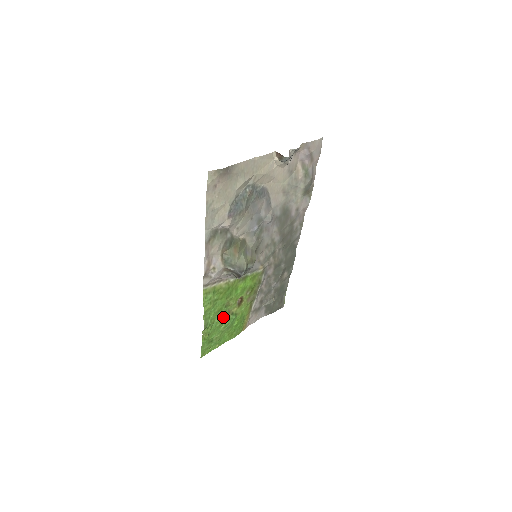
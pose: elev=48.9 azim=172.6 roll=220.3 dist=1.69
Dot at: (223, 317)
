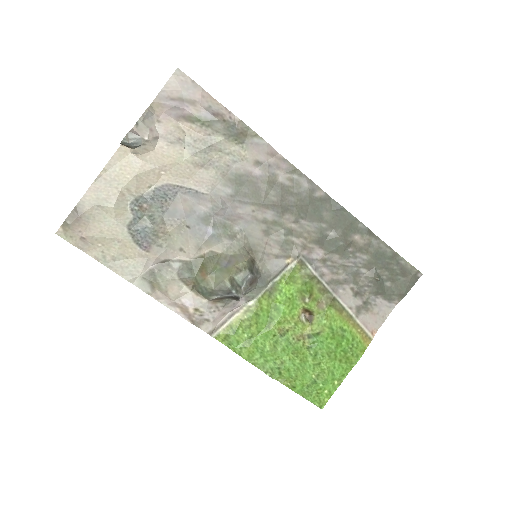
Dot at: (293, 349)
